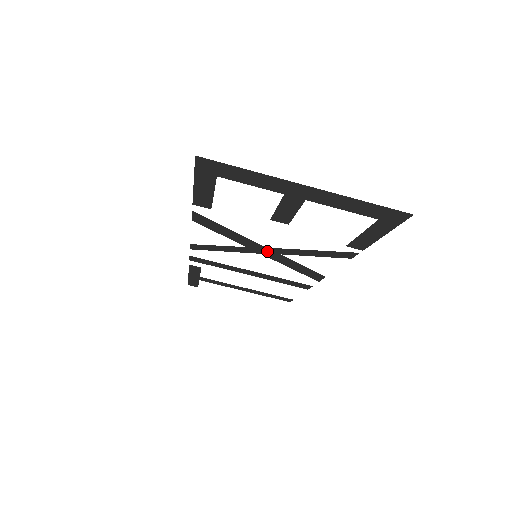
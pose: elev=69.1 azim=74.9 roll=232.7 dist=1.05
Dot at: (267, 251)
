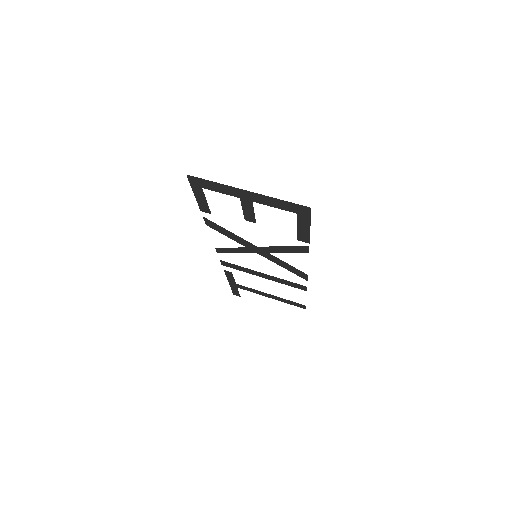
Dot at: (259, 250)
